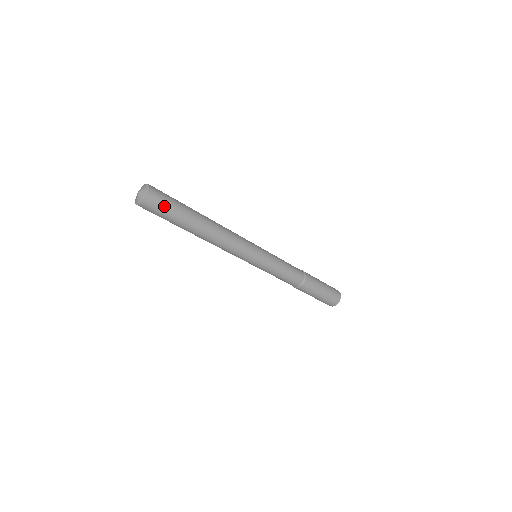
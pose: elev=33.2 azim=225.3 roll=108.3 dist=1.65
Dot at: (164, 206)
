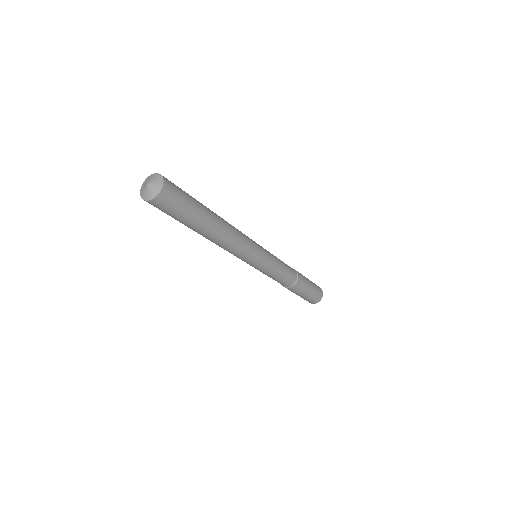
Dot at: (177, 205)
